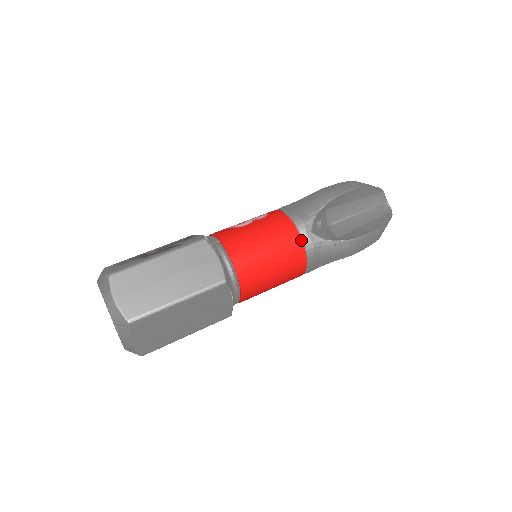
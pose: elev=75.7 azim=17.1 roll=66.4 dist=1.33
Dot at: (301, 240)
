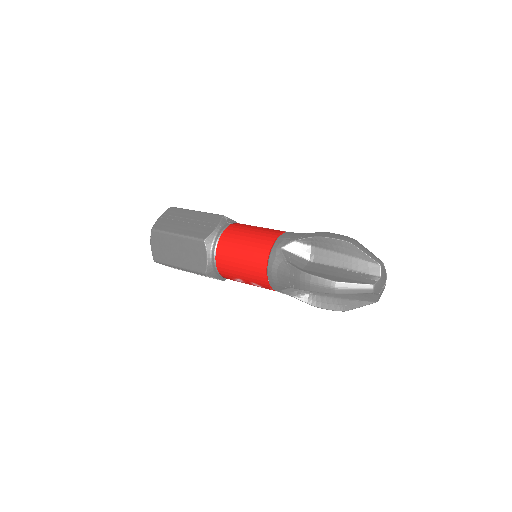
Dot at: (270, 249)
